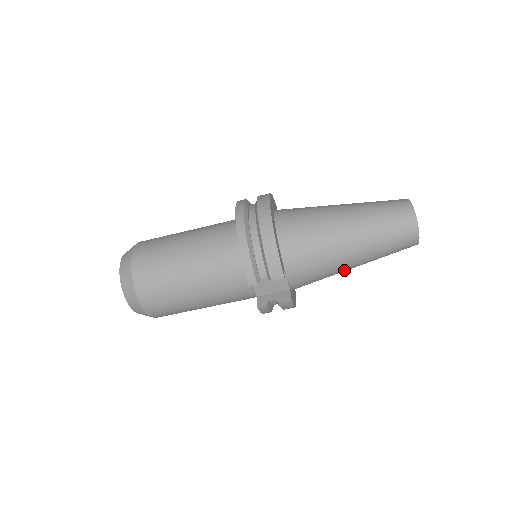
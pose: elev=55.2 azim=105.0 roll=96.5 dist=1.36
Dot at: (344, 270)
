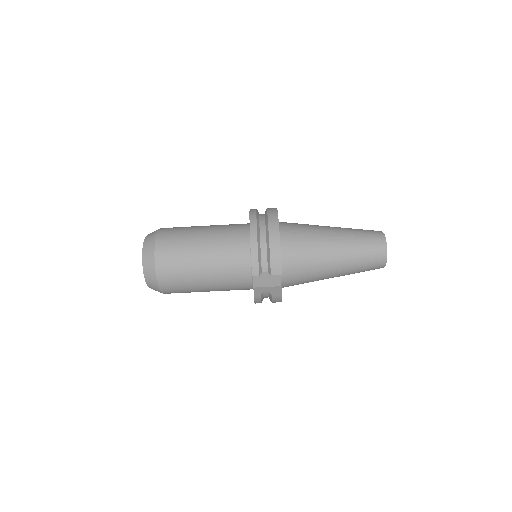
Dot at: (325, 278)
